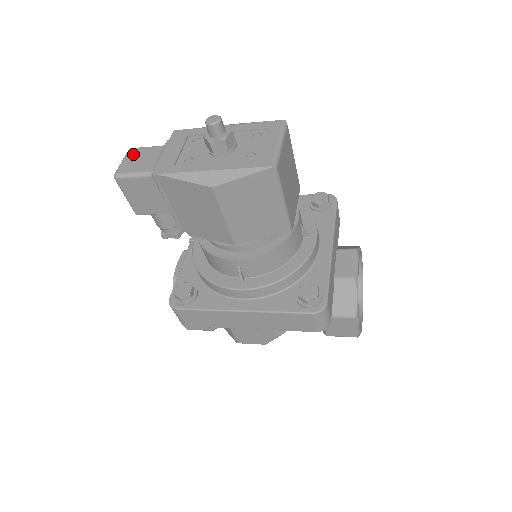
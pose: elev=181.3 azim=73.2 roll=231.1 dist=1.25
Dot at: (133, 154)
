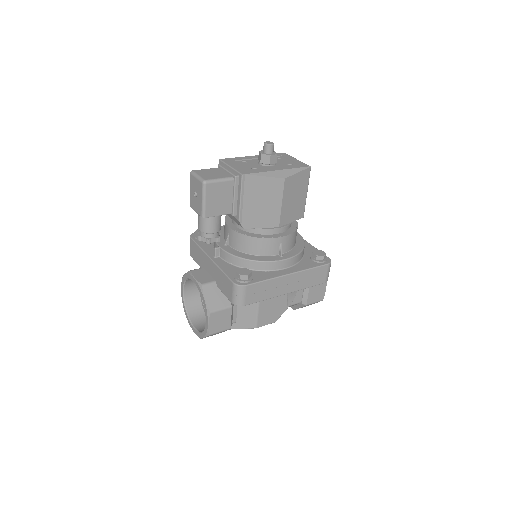
Dot at: (201, 172)
